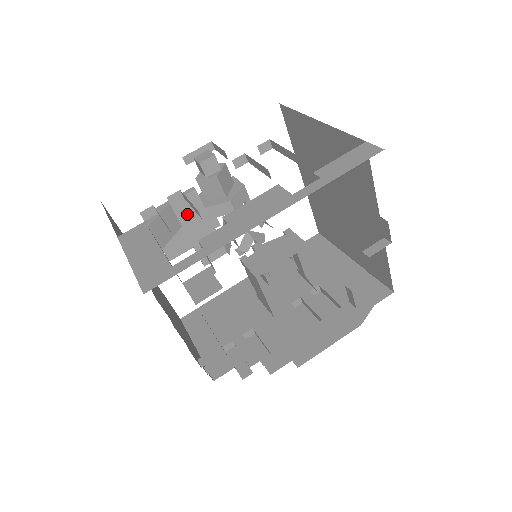
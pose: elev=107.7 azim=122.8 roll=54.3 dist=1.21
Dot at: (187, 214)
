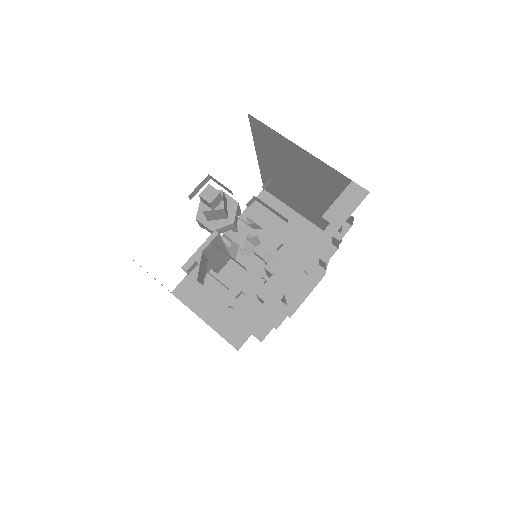
Dot at: (212, 251)
